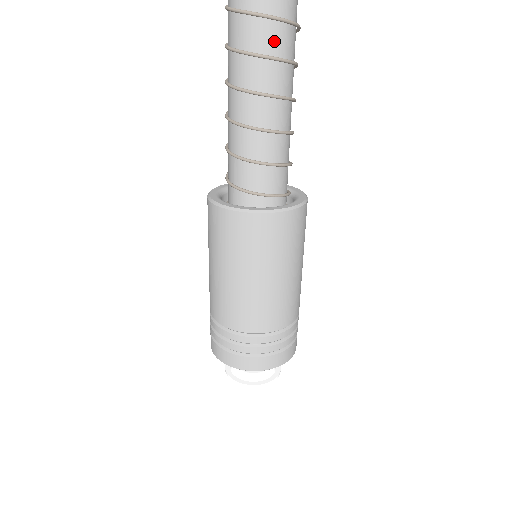
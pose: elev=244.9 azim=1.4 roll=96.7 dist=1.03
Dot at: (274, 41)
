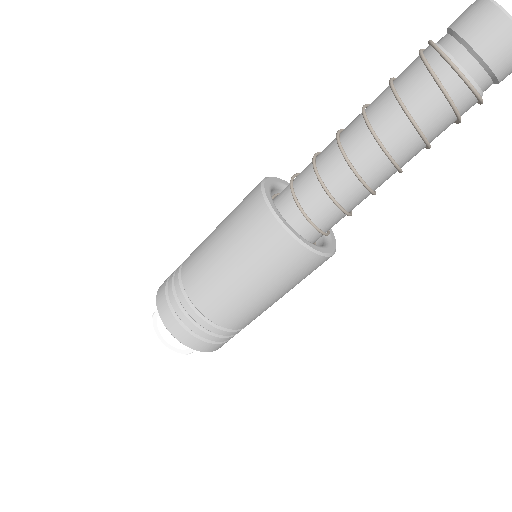
Dot at: (440, 132)
